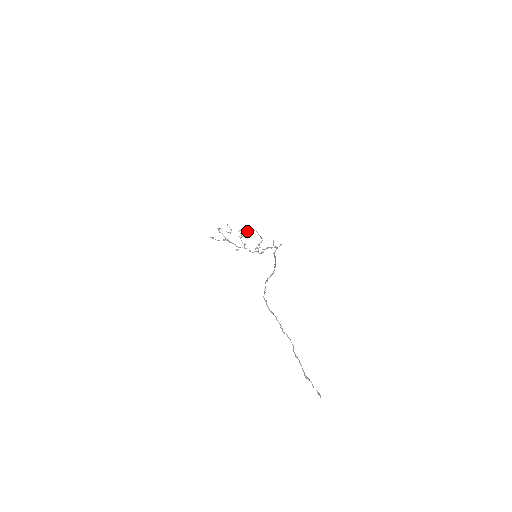
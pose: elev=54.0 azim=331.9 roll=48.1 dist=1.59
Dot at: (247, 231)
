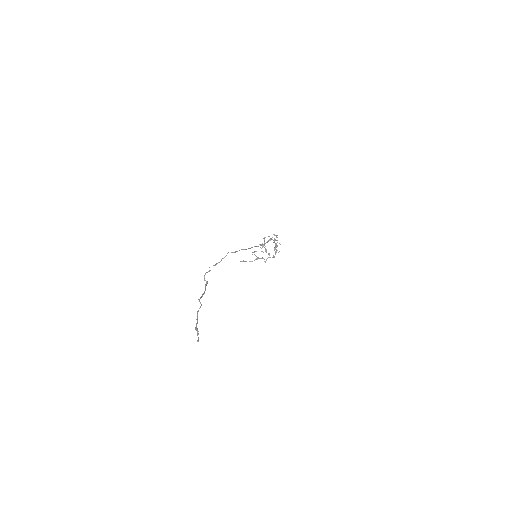
Dot at: (264, 241)
